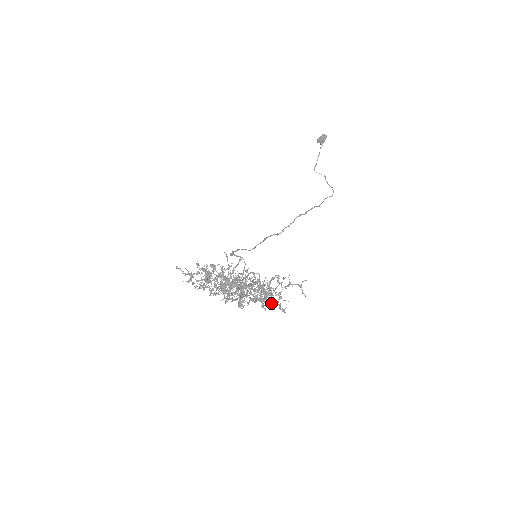
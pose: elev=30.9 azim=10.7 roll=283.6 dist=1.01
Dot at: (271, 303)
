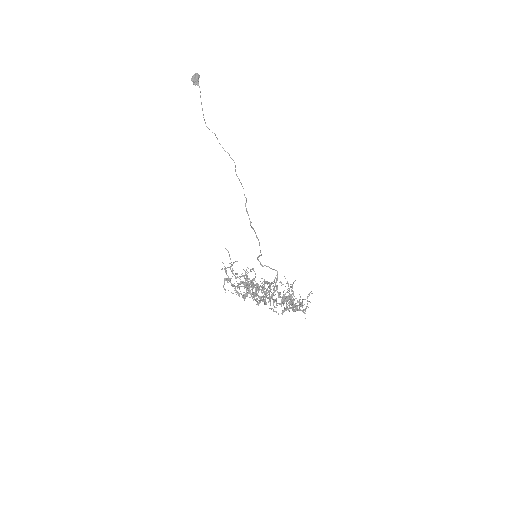
Dot at: occluded
